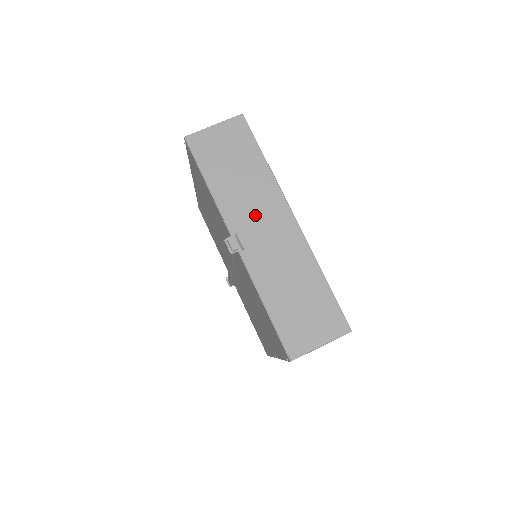
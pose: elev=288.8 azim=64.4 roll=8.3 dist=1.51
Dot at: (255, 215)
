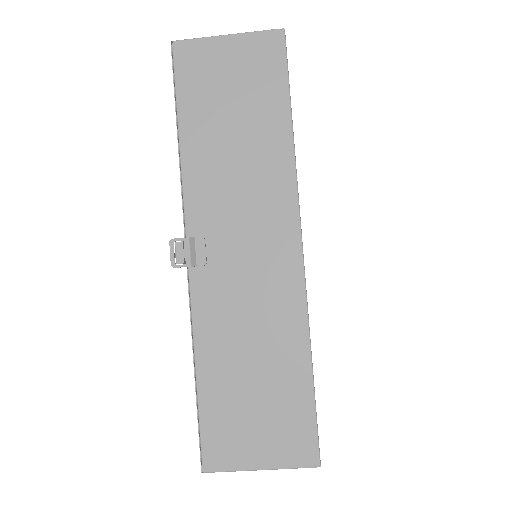
Dot at: (237, 215)
